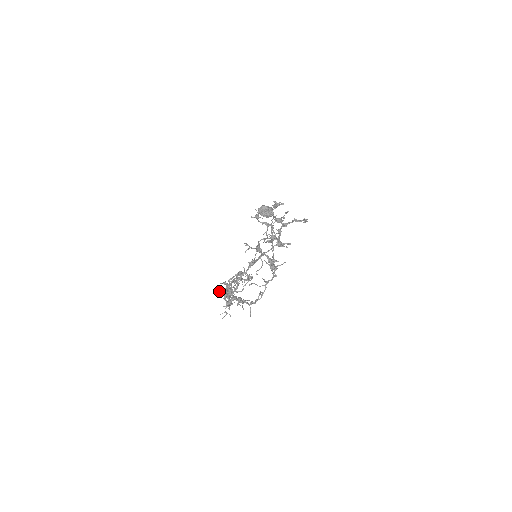
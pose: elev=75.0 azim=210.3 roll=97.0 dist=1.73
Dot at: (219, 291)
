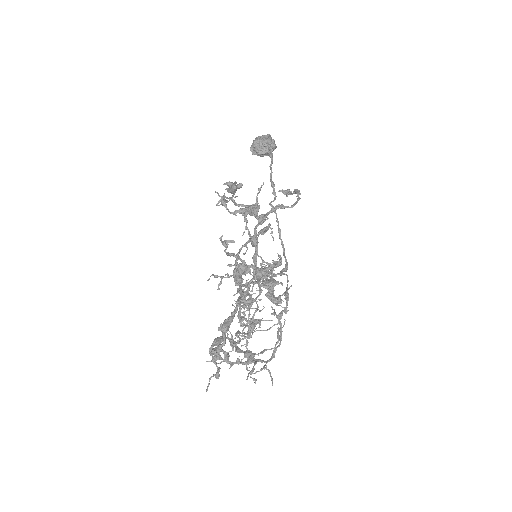
Dot at: occluded
